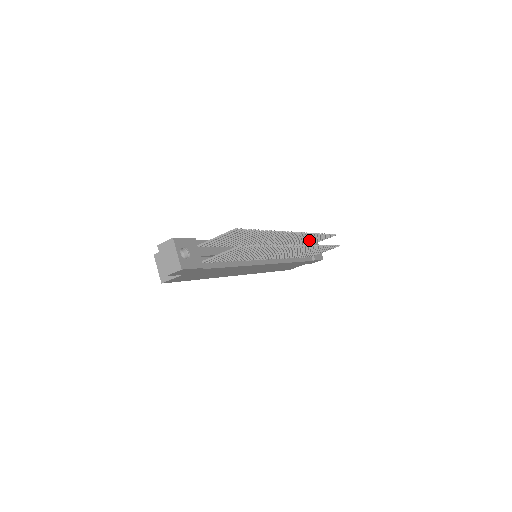
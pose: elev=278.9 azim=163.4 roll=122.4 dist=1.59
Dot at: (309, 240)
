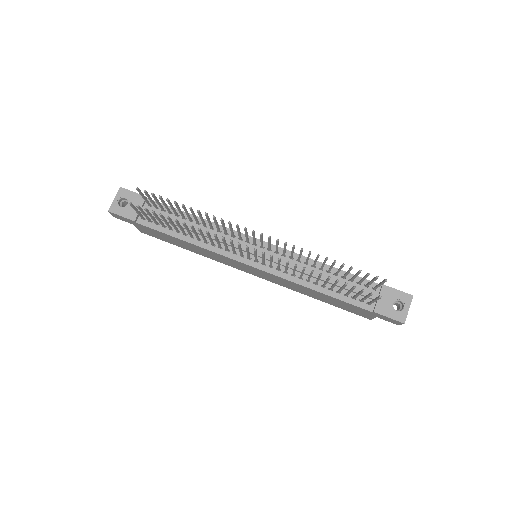
Dot at: (338, 269)
